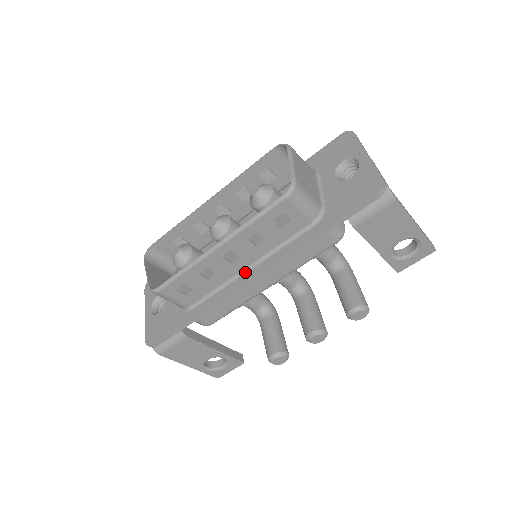
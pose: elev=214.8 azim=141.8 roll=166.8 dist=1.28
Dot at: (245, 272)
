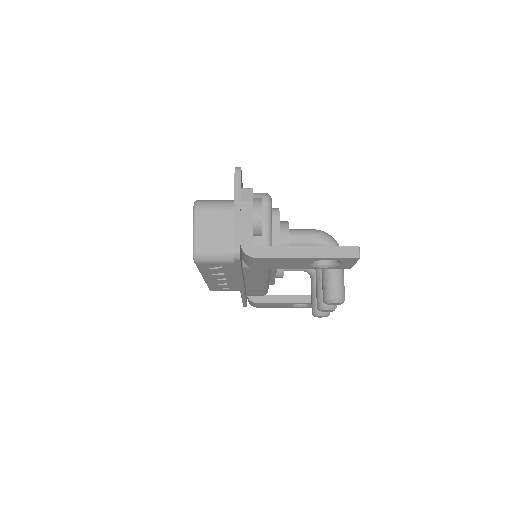
Dot at: occluded
